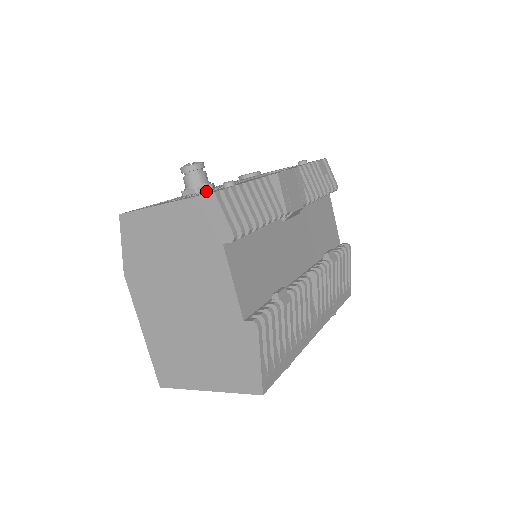
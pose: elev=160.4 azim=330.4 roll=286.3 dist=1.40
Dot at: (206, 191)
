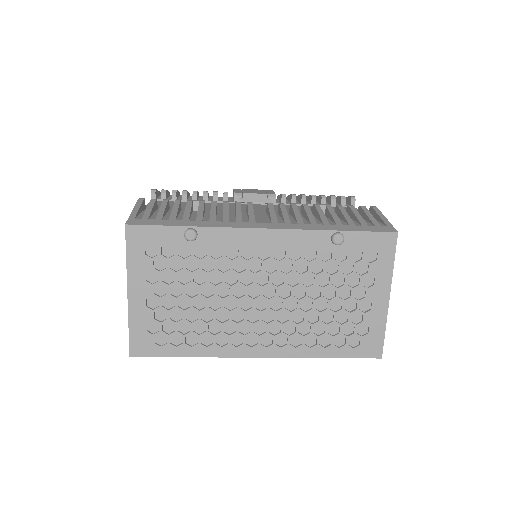
Dot at: occluded
